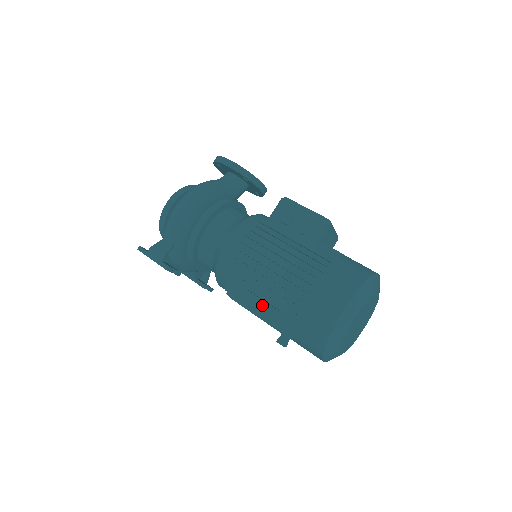
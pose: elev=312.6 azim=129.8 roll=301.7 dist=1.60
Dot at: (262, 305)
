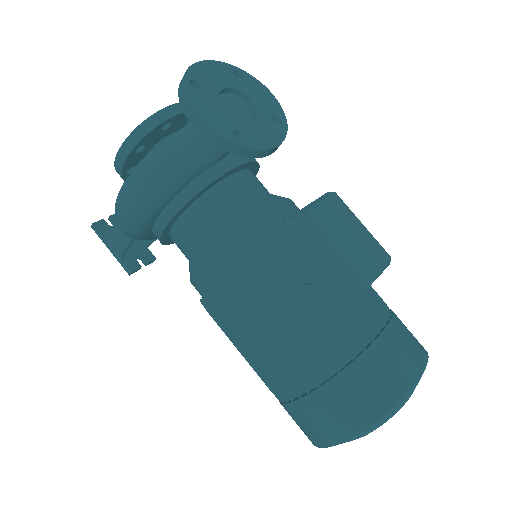
Dot at: occluded
